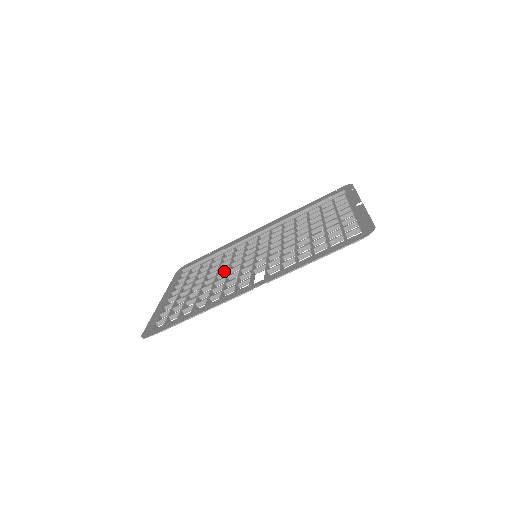
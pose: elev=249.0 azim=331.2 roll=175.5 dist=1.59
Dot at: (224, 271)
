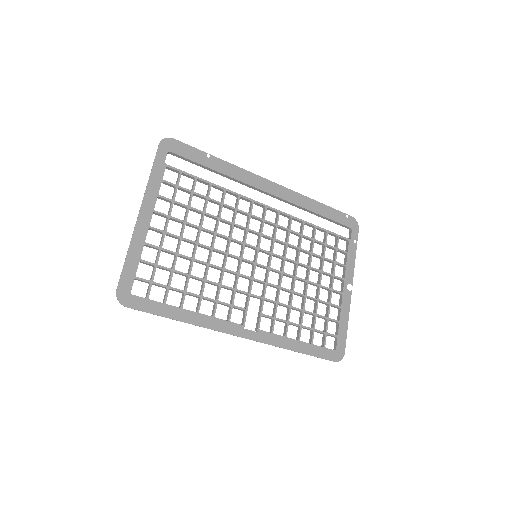
Dot at: occluded
